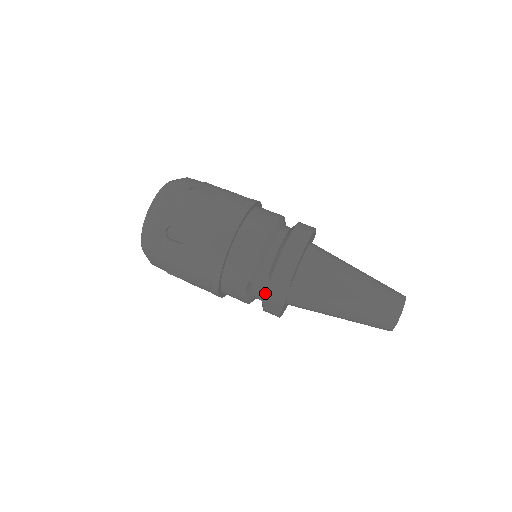
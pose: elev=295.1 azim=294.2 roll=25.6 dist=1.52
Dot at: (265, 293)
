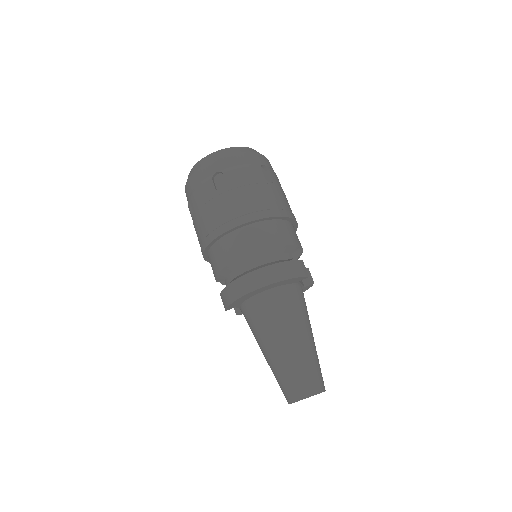
Dot at: occluded
